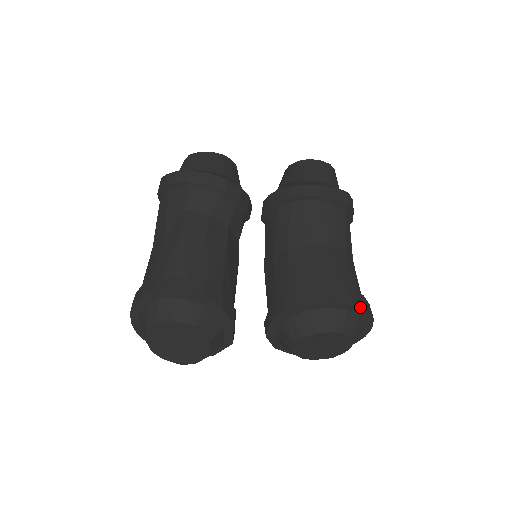
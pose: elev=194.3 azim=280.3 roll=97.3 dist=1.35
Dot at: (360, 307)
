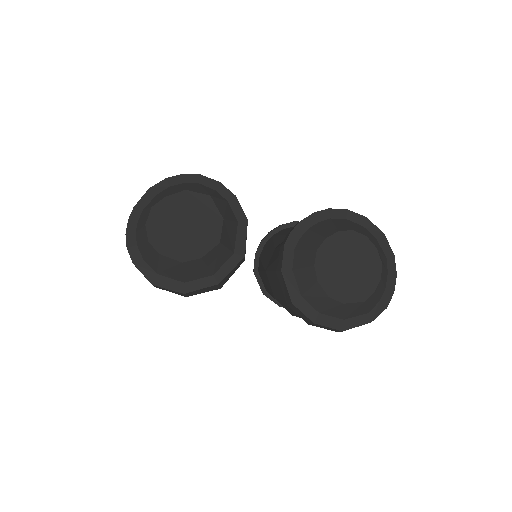
Dot at: (375, 225)
